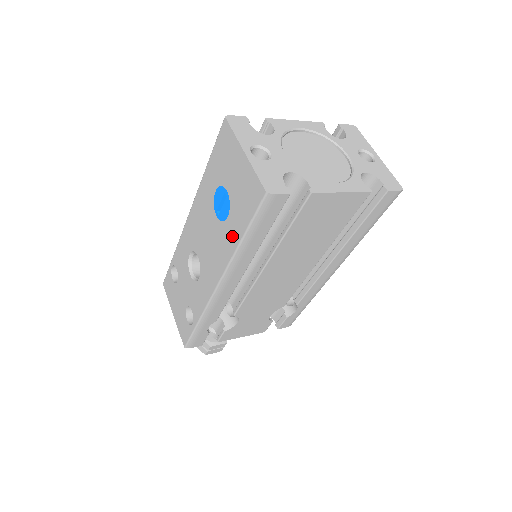
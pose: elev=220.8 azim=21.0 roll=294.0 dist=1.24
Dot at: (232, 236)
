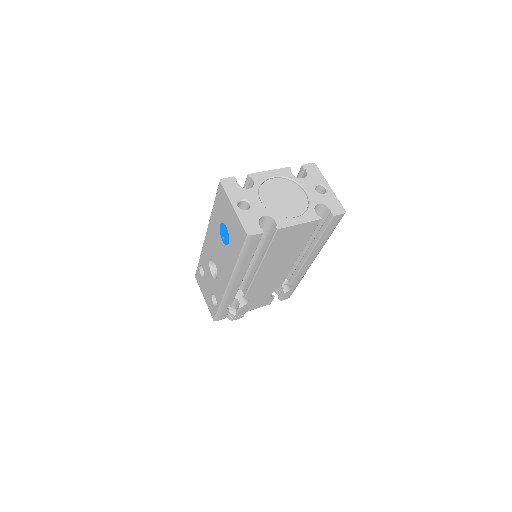
Dot at: (233, 256)
